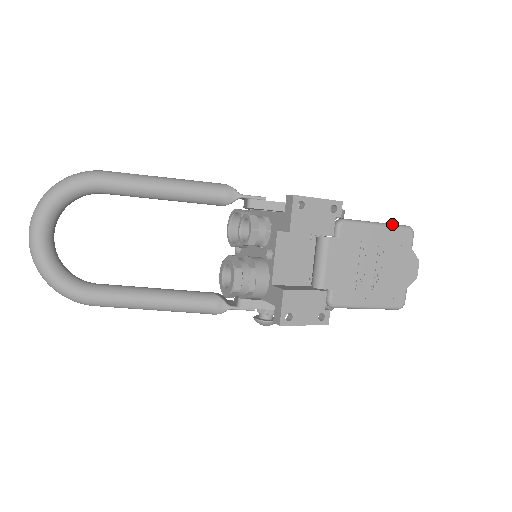
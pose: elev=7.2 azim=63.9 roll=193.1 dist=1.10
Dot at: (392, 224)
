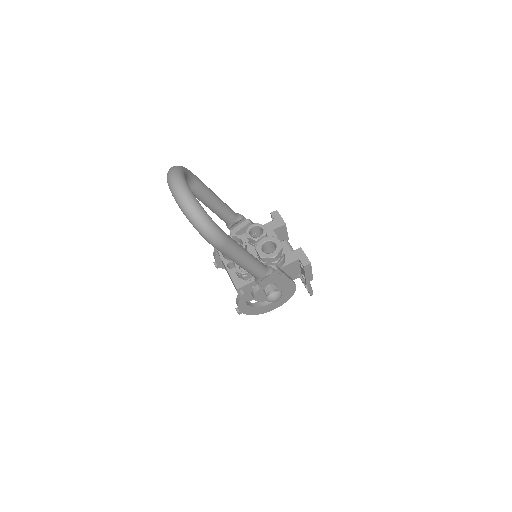
Dot at: occluded
